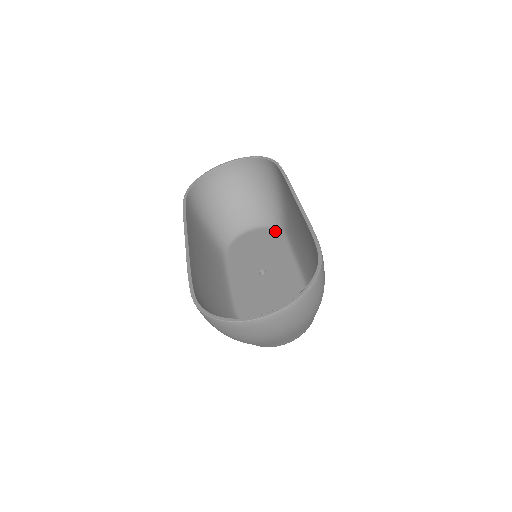
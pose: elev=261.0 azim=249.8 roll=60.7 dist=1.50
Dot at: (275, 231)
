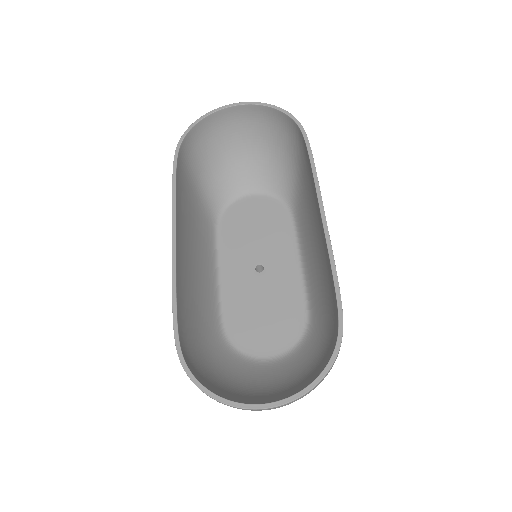
Dot at: (282, 206)
